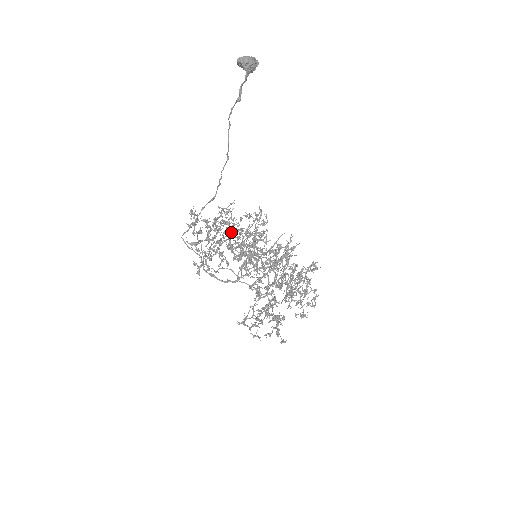
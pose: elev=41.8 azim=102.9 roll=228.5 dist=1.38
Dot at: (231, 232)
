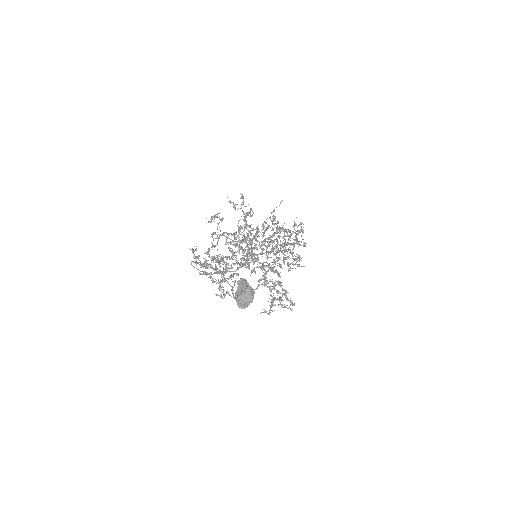
Dot at: occluded
